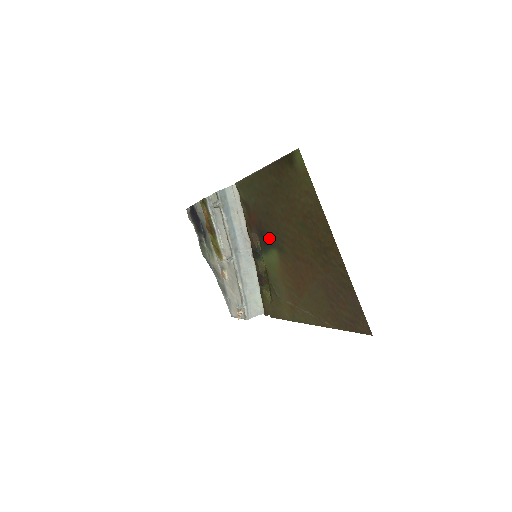
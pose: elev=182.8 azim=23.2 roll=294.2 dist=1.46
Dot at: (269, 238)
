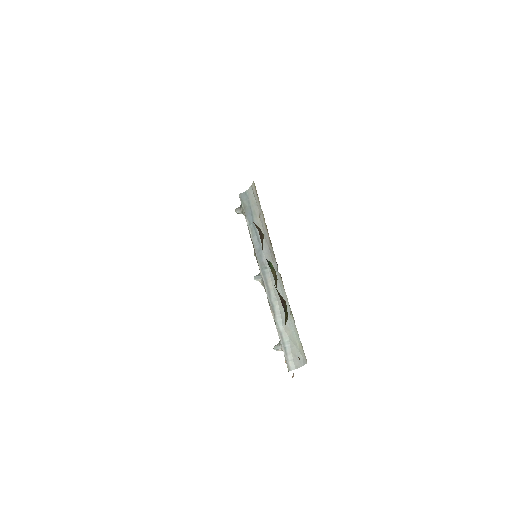
Dot at: occluded
